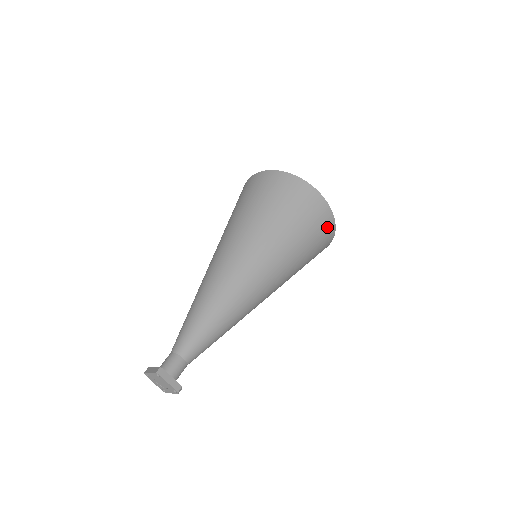
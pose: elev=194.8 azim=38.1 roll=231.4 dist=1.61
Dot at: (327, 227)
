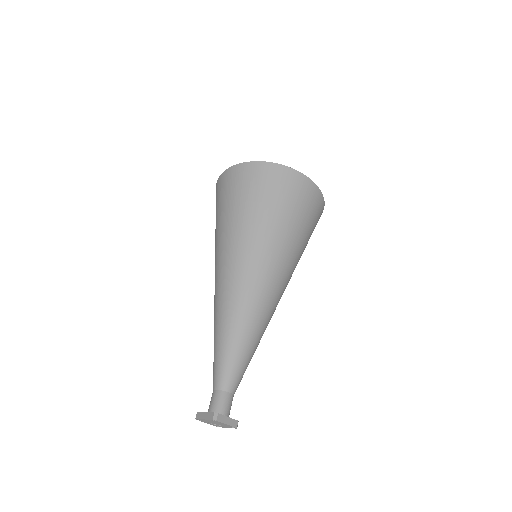
Dot at: (318, 207)
